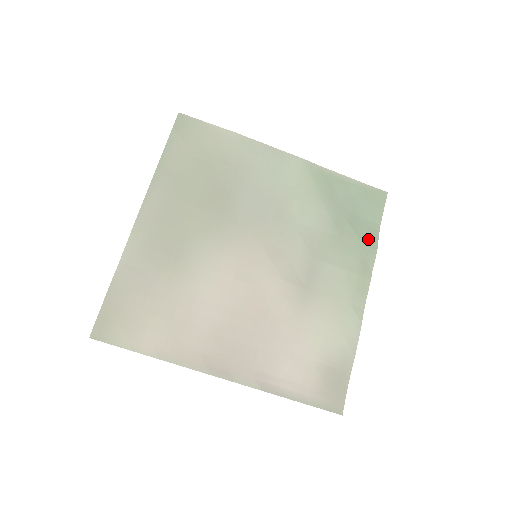
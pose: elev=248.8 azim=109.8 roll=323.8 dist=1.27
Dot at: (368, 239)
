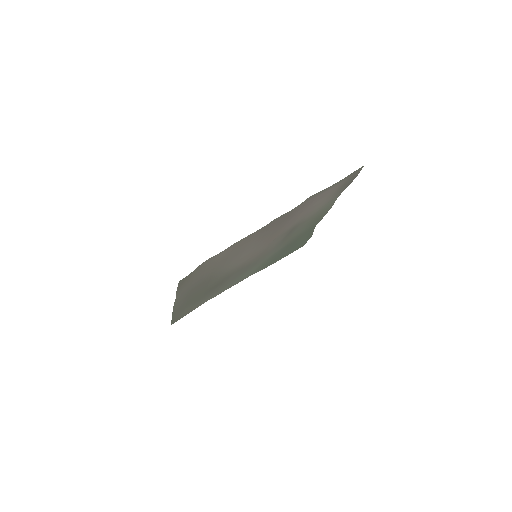
Dot at: (308, 234)
